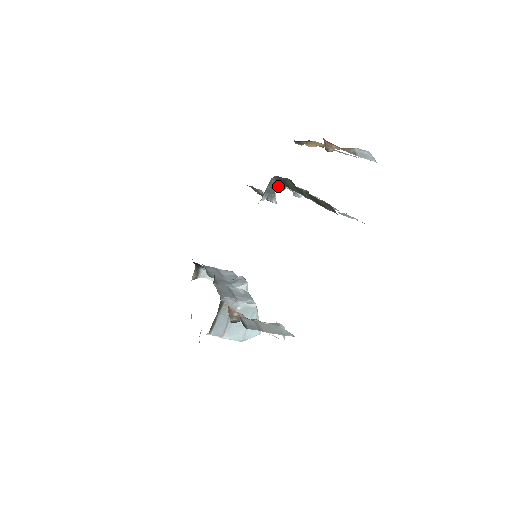
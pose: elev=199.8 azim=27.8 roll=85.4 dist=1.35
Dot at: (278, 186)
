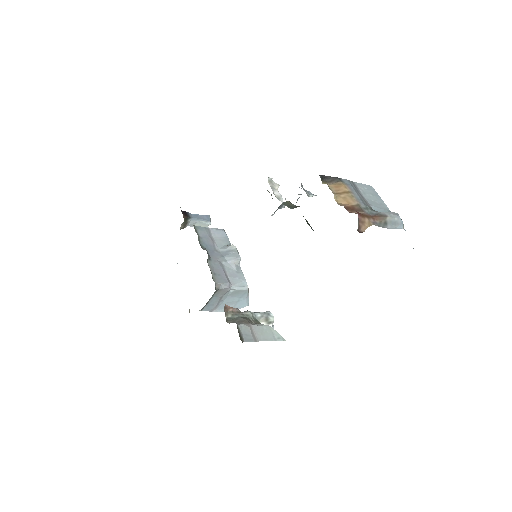
Dot at: (292, 206)
